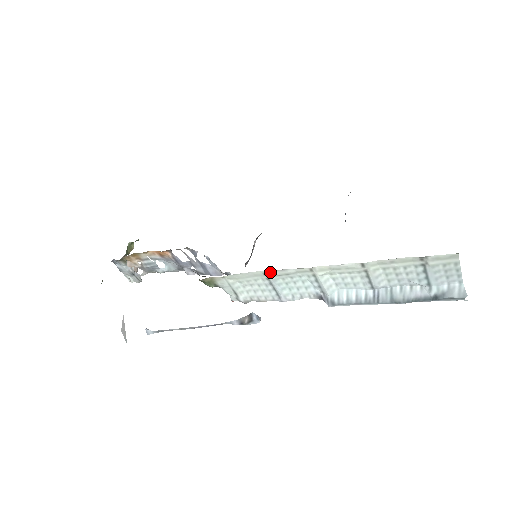
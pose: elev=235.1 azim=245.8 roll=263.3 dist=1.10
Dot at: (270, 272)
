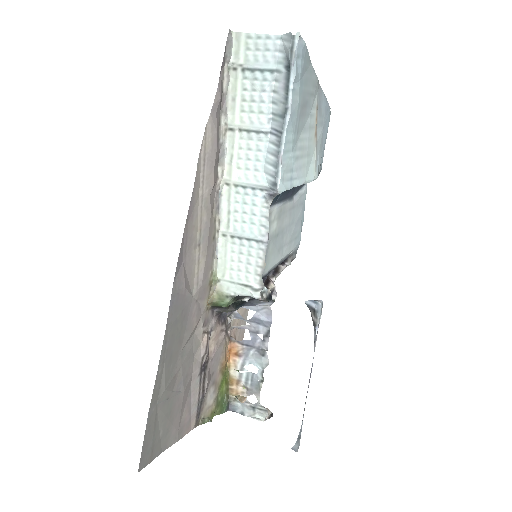
Dot at: (222, 228)
